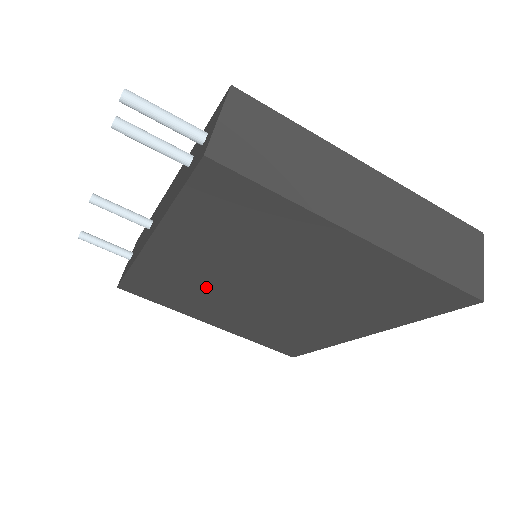
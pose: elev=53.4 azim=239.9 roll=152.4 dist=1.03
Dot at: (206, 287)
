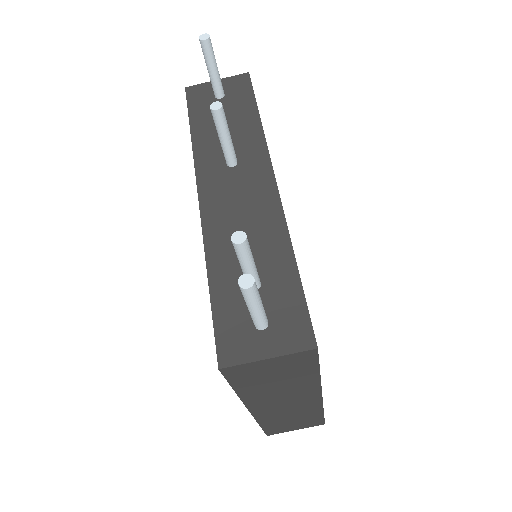
Dot at: occluded
